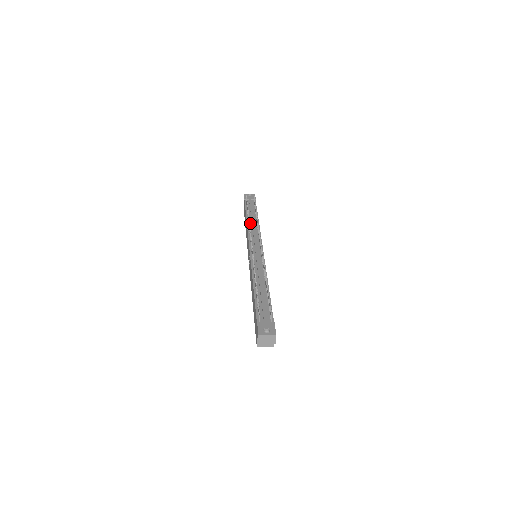
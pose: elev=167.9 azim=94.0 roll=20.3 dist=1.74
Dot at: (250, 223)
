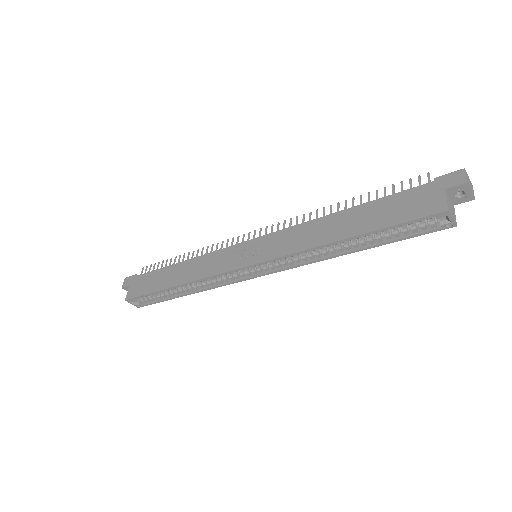
Dot at: occluded
